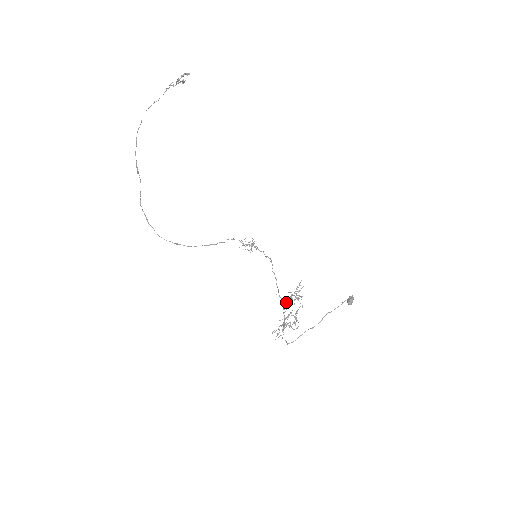
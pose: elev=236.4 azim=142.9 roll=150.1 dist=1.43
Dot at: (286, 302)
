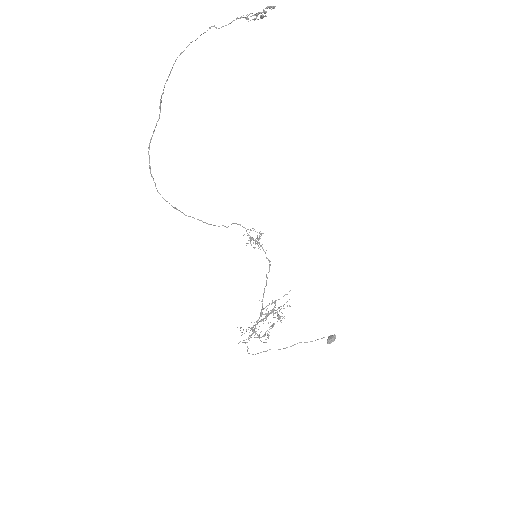
Dot at: occluded
